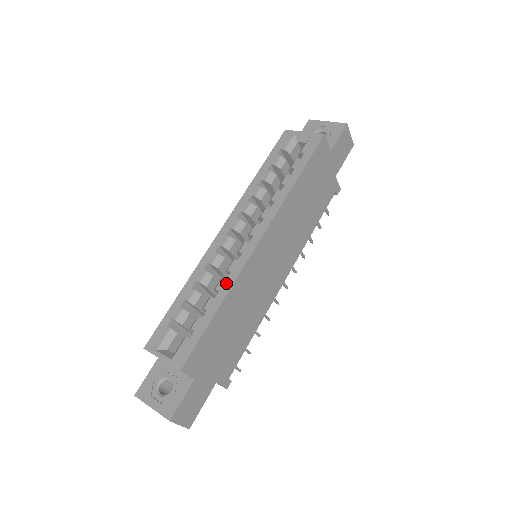
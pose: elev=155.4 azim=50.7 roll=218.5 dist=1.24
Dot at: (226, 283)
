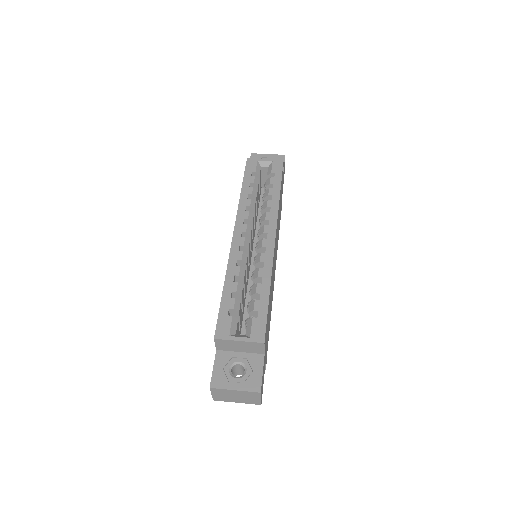
Dot at: (265, 270)
